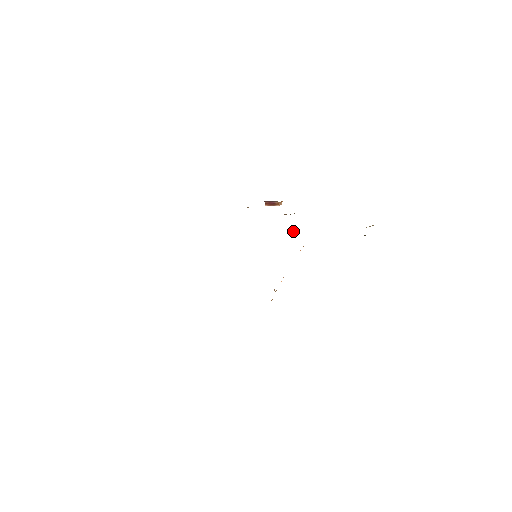
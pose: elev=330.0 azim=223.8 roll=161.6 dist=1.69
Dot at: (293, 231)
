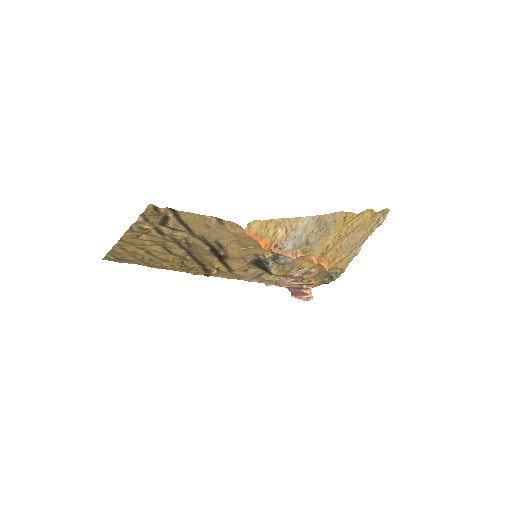
Dot at: (312, 270)
